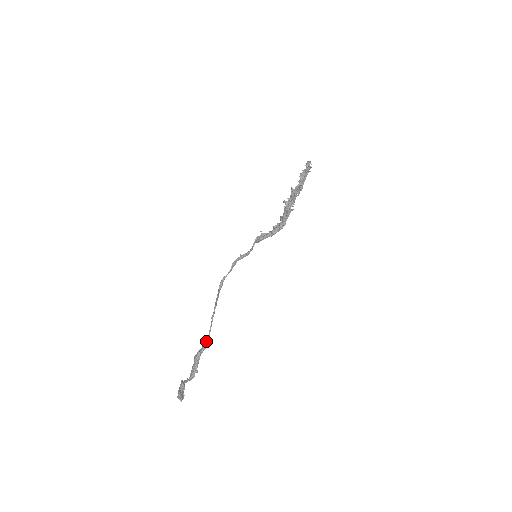
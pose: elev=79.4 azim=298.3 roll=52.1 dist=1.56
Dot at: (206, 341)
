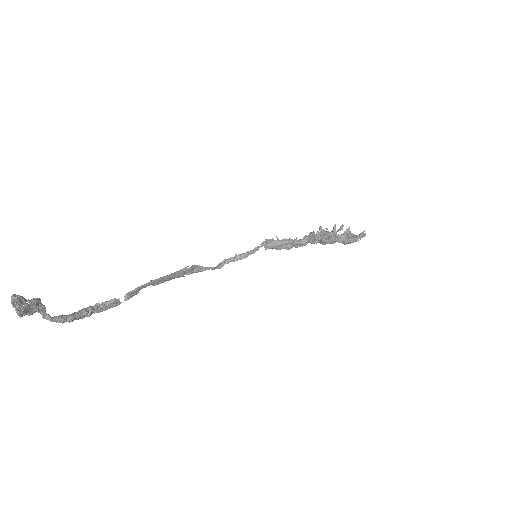
Dot at: occluded
